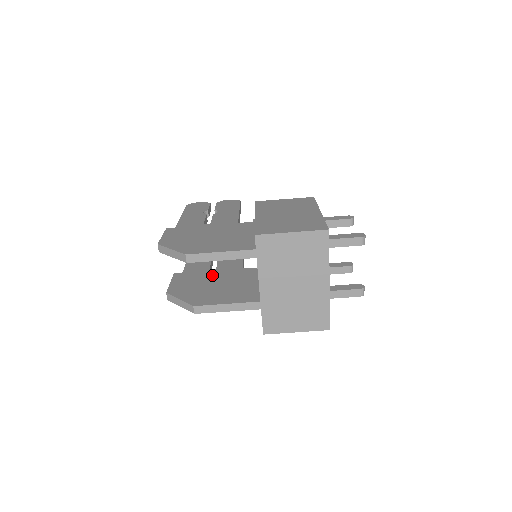
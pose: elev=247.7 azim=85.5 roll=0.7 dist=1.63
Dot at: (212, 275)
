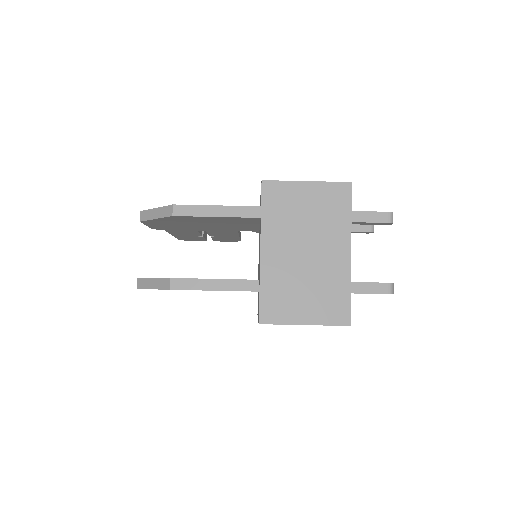
Dot at: occluded
